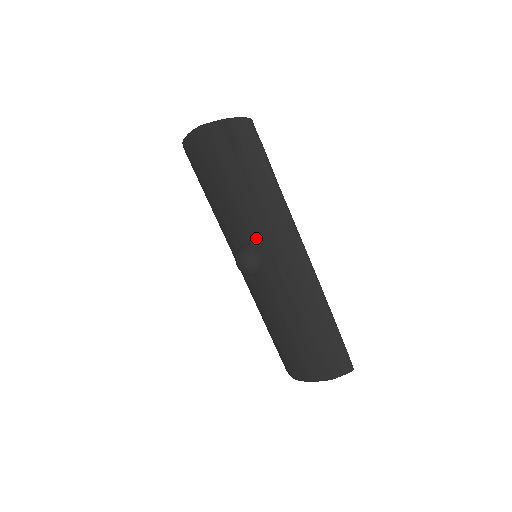
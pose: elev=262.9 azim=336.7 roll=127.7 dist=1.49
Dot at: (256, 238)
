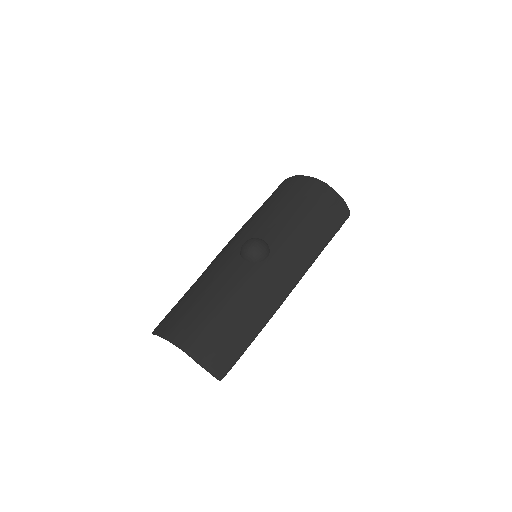
Dot at: (280, 248)
